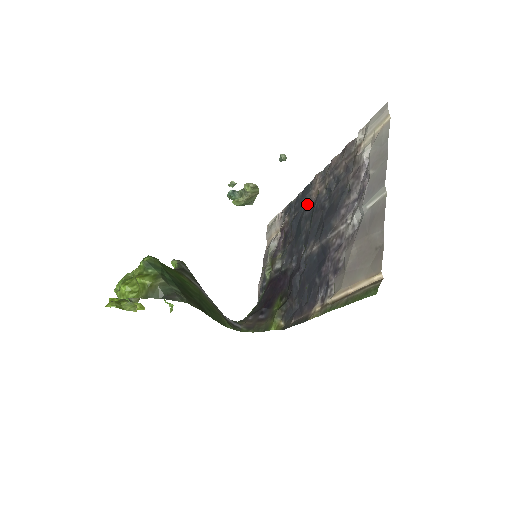
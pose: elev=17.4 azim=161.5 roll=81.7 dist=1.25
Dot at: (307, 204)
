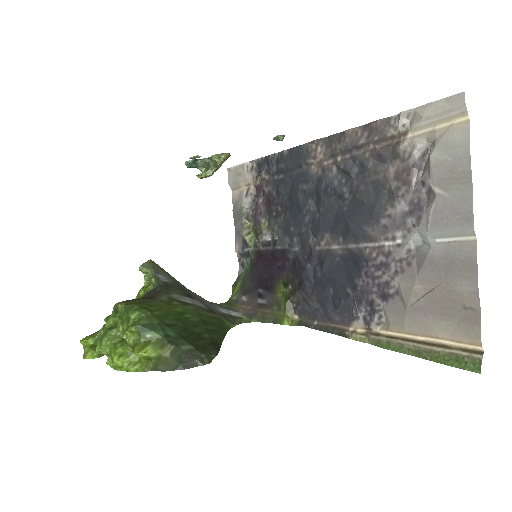
Dot at: (303, 173)
